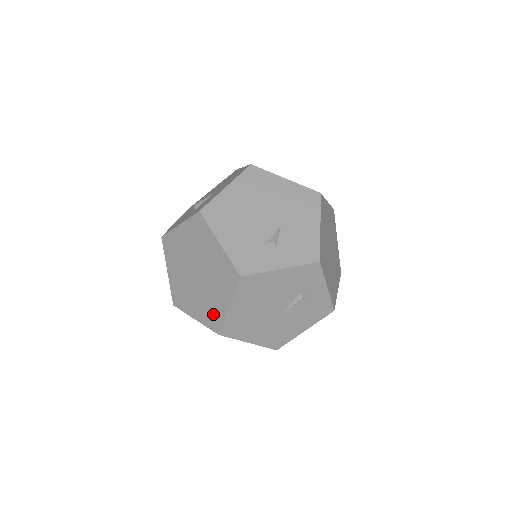
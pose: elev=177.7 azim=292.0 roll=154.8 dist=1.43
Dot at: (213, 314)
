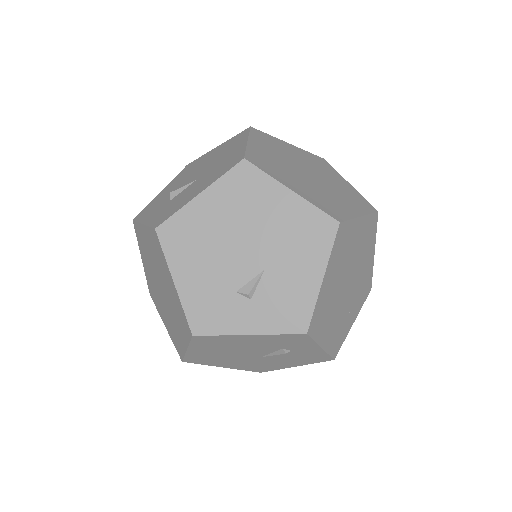
Dot at: (176, 340)
